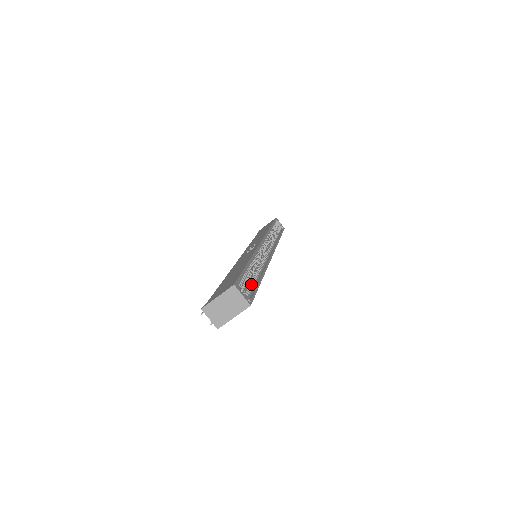
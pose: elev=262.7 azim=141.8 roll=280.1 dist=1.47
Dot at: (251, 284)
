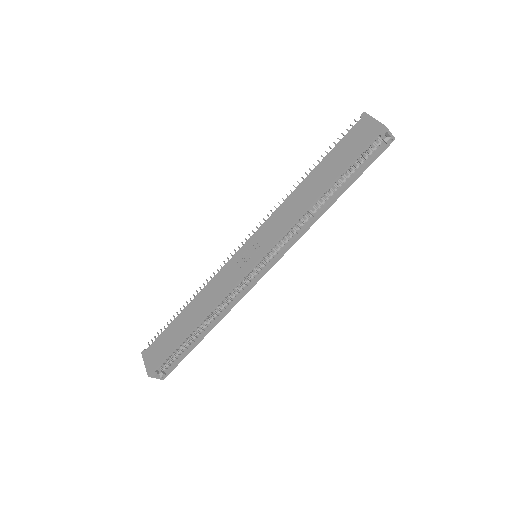
Dot at: (184, 349)
